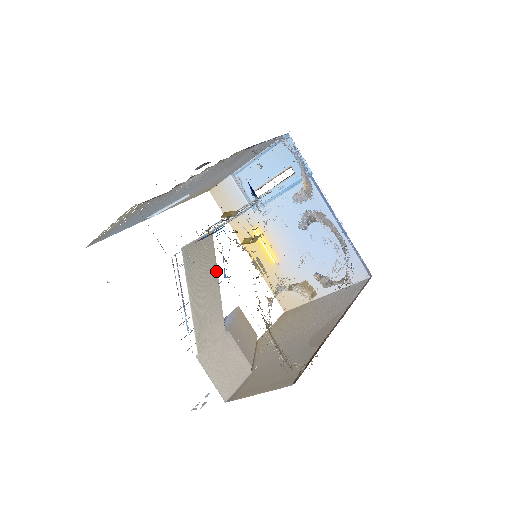
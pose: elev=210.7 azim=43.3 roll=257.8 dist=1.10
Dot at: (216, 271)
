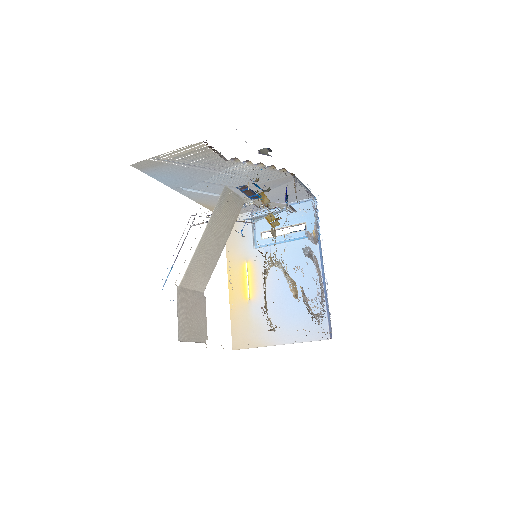
Dot at: (229, 234)
